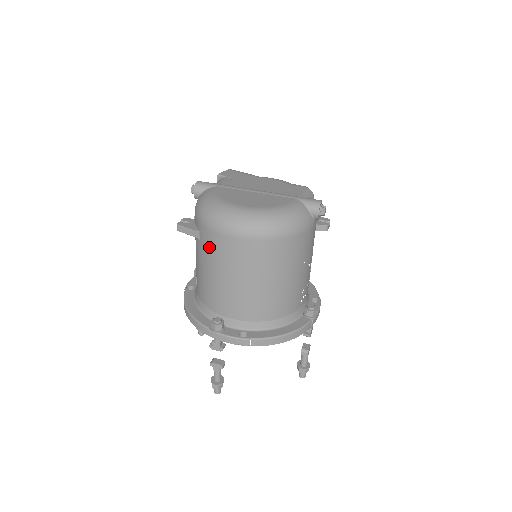
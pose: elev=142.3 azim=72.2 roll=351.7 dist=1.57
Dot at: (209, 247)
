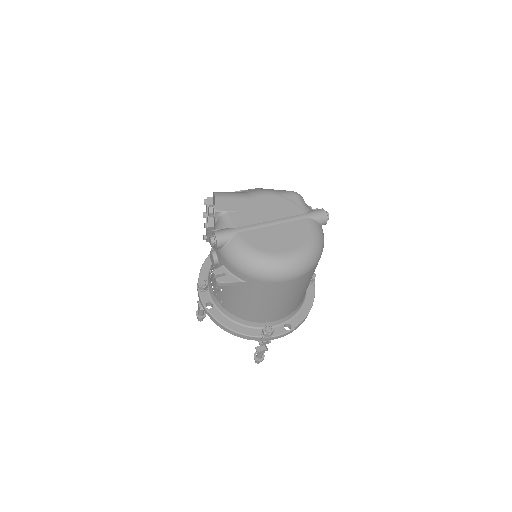
Dot at: (261, 291)
